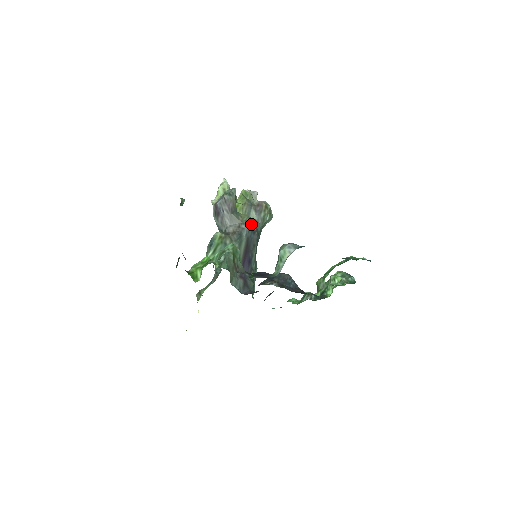
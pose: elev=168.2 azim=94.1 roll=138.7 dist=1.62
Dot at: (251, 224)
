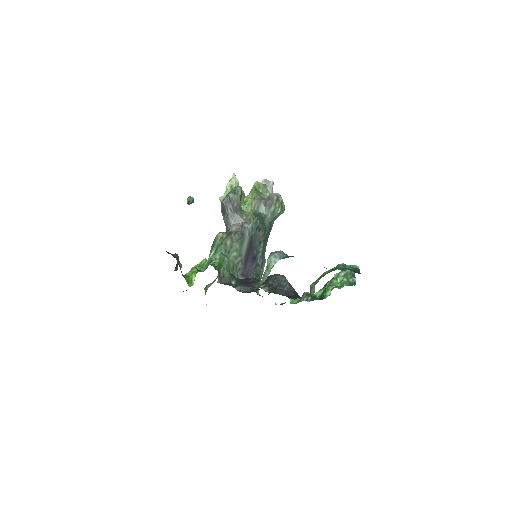
Dot at: (255, 222)
